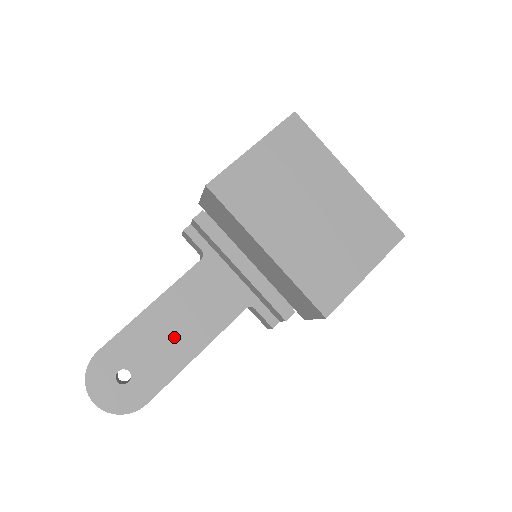
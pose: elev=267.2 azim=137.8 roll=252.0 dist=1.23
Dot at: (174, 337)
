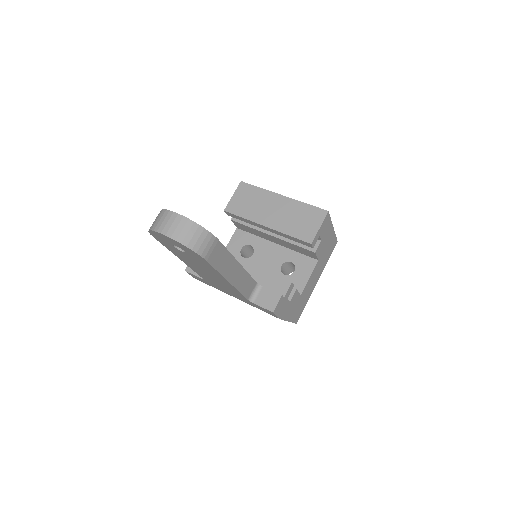
Dot at: occluded
